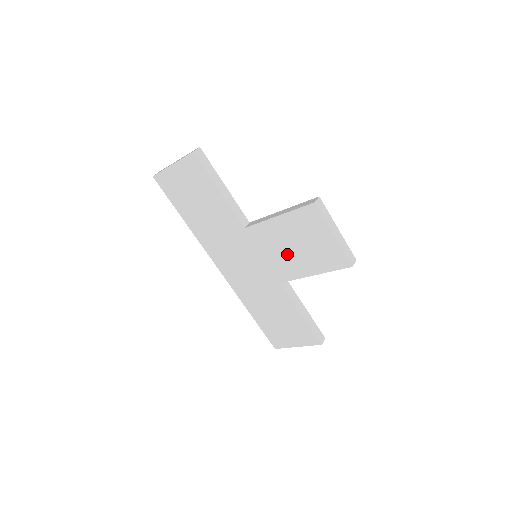
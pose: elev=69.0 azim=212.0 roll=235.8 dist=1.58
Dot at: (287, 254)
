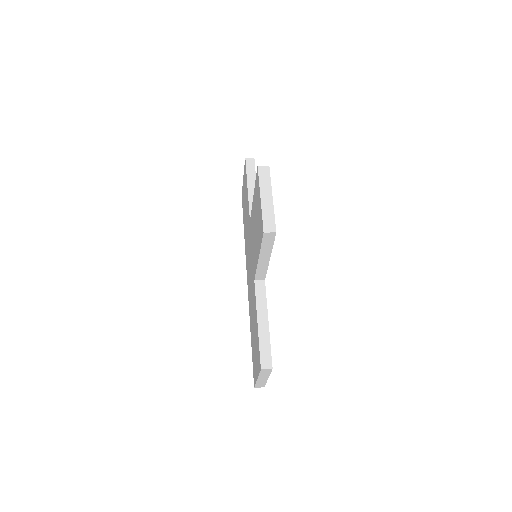
Dot at: (255, 239)
